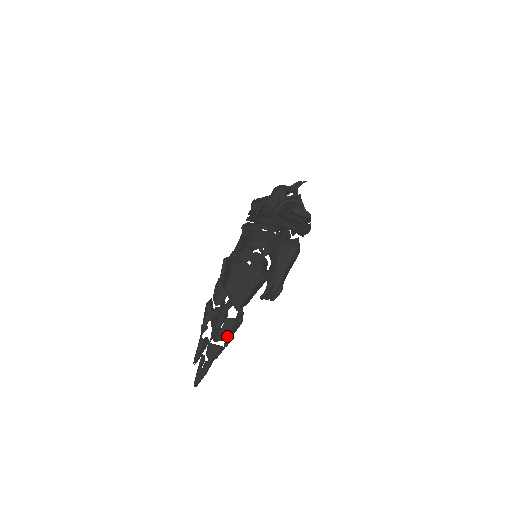
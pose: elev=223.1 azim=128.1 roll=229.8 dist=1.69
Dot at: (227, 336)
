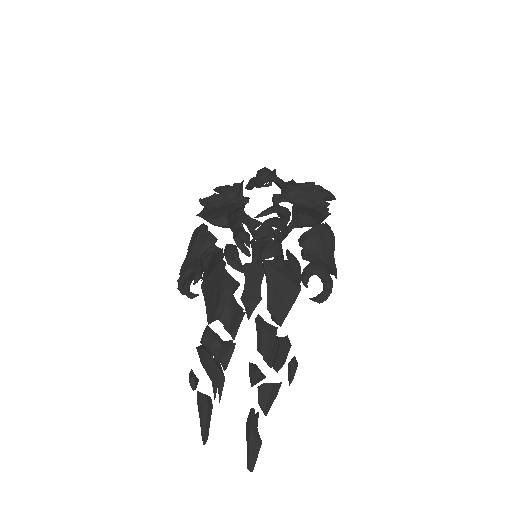
Dot at: (292, 362)
